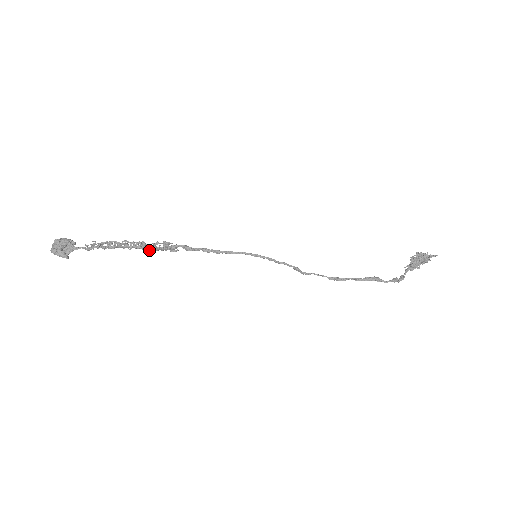
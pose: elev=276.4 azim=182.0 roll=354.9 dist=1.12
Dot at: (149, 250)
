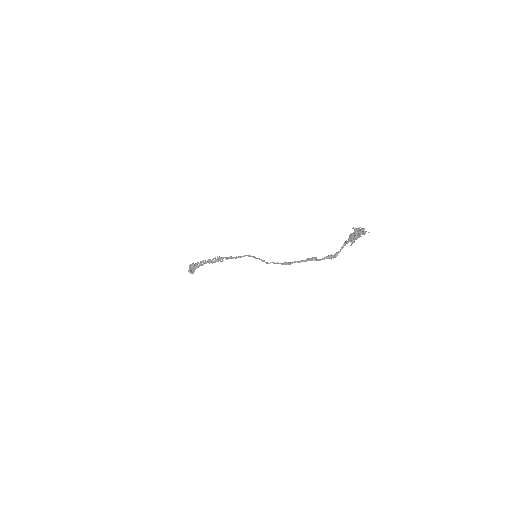
Dot at: (212, 263)
